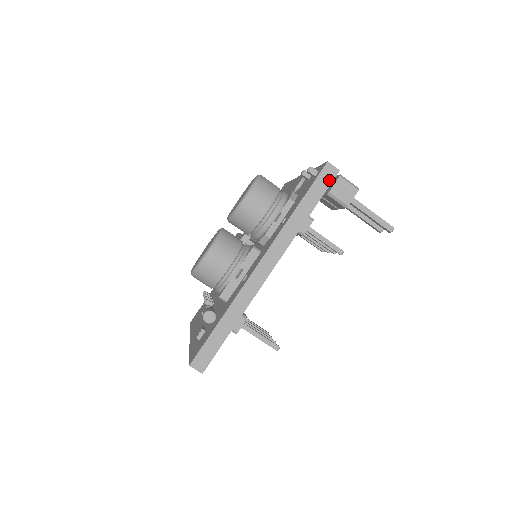
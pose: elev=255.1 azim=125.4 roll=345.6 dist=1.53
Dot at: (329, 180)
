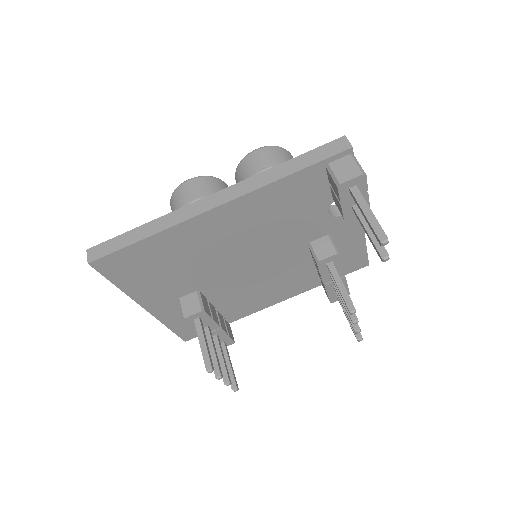
Dot at: (335, 151)
